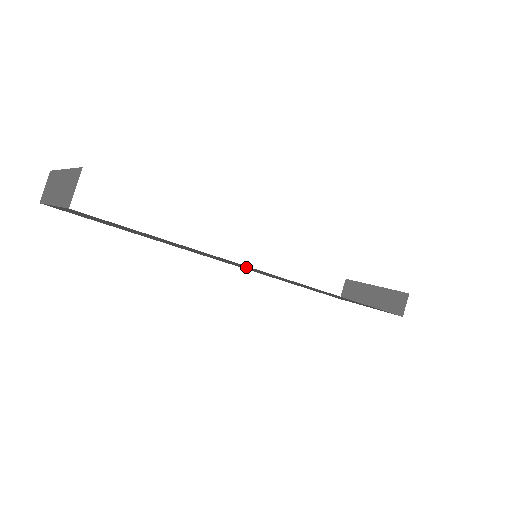
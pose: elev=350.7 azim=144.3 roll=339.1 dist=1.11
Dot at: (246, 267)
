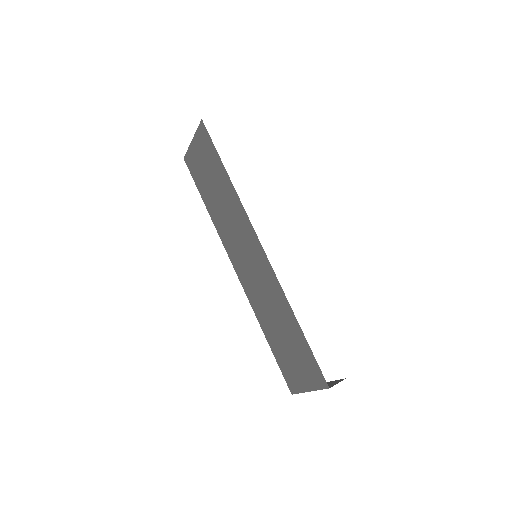
Dot at: (246, 243)
